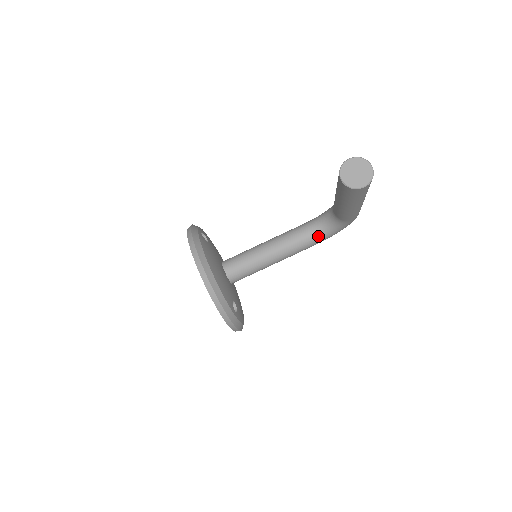
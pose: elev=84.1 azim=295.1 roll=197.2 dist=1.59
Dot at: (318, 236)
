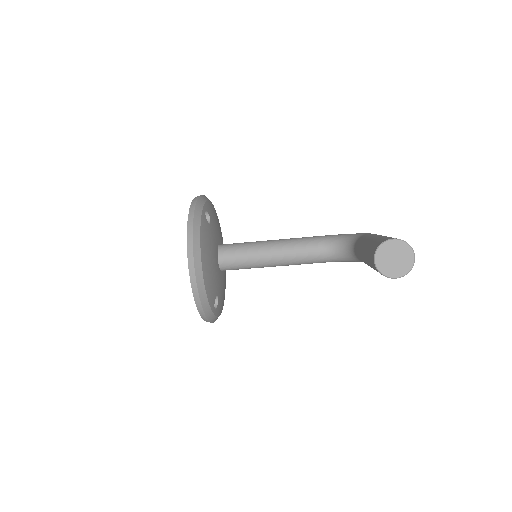
Dot at: (329, 258)
